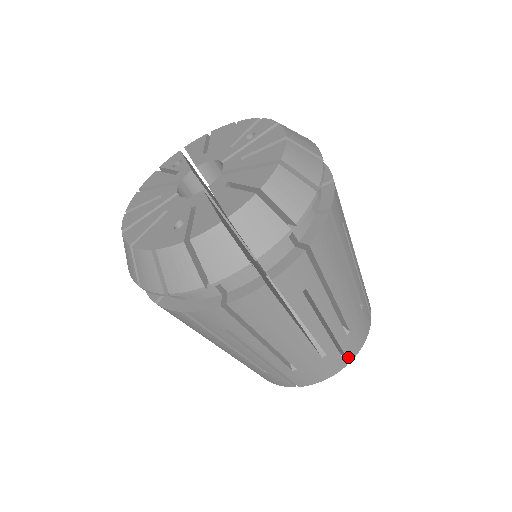
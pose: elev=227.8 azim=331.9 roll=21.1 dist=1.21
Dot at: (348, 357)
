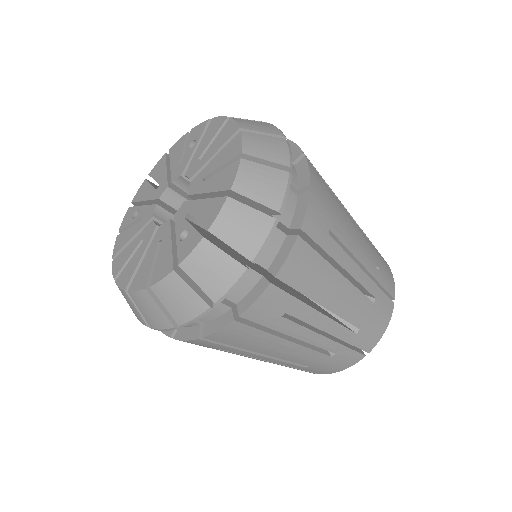
Dot at: (391, 295)
